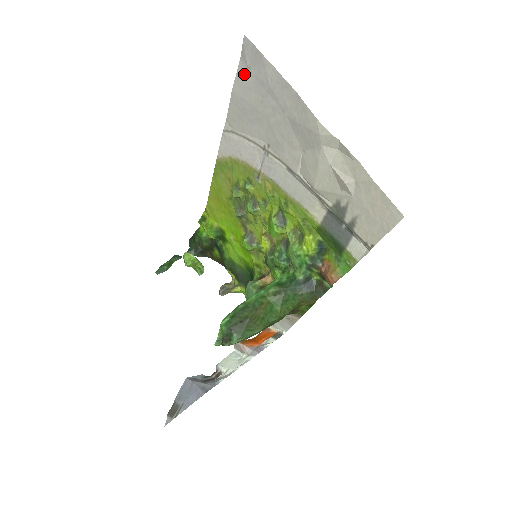
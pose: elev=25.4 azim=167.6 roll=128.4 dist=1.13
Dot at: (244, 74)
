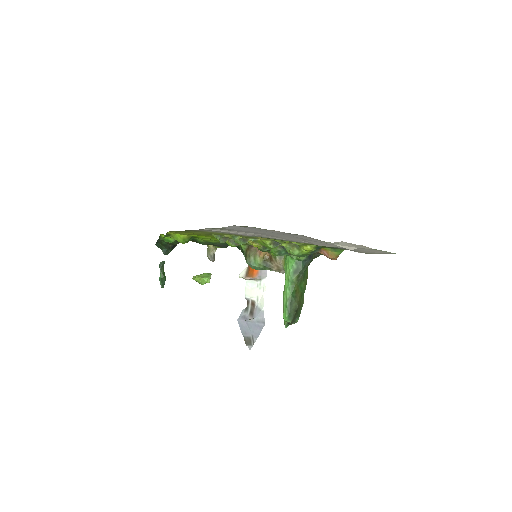
Dot at: (238, 228)
